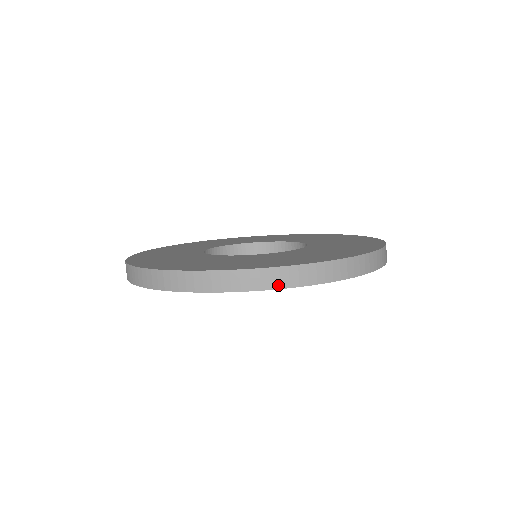
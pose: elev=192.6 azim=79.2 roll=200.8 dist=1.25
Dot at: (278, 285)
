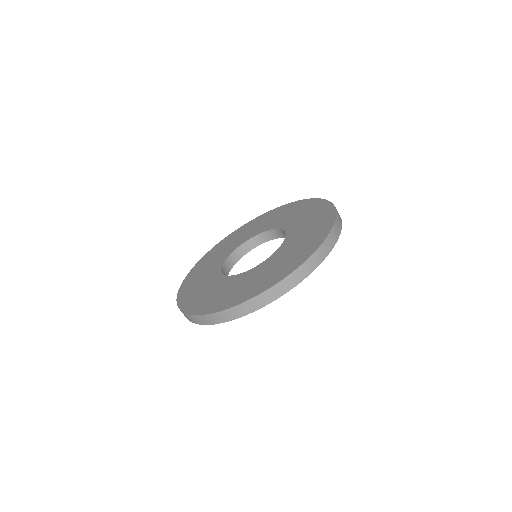
Dot at: (261, 305)
